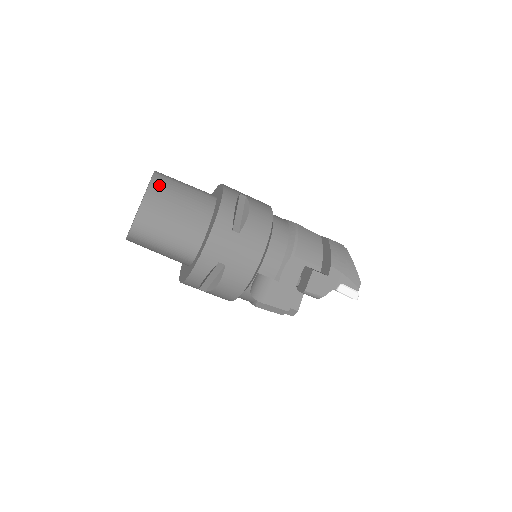
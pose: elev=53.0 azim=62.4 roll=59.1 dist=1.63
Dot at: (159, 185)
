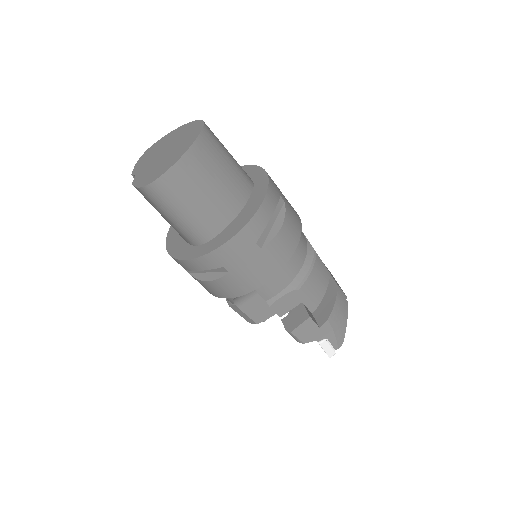
Dot at: (203, 149)
